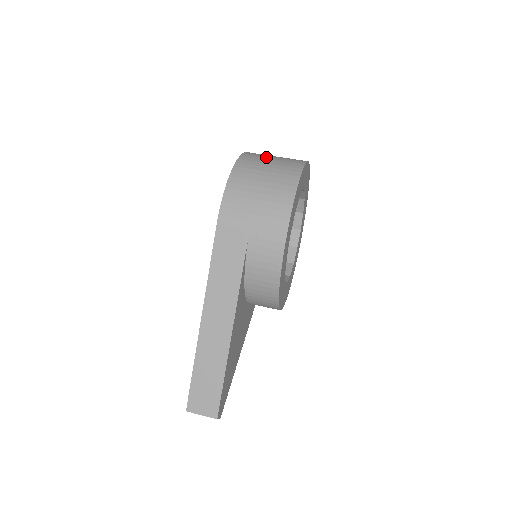
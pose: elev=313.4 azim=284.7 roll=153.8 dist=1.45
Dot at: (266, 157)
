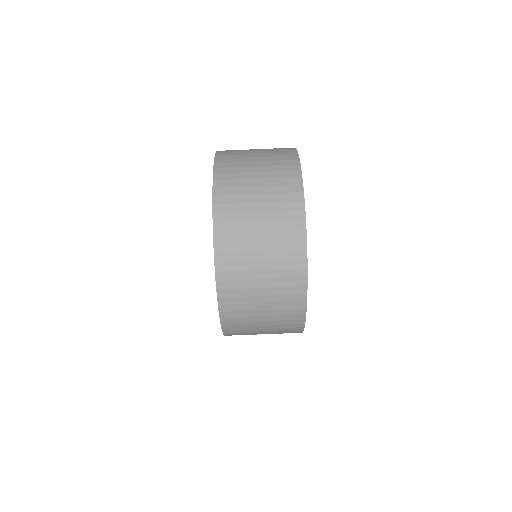
Dot at: (251, 276)
